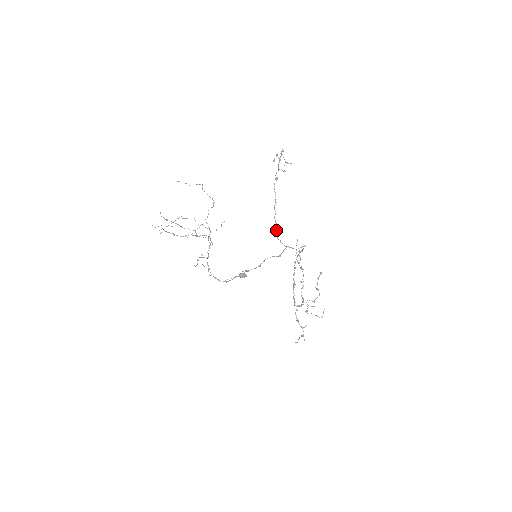
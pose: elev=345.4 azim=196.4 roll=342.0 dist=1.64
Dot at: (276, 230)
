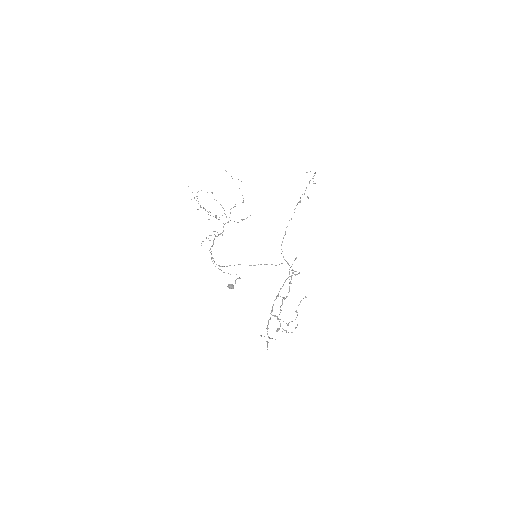
Dot at: (283, 238)
